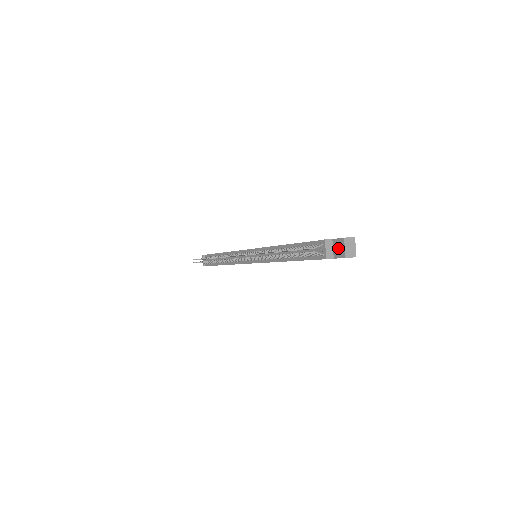
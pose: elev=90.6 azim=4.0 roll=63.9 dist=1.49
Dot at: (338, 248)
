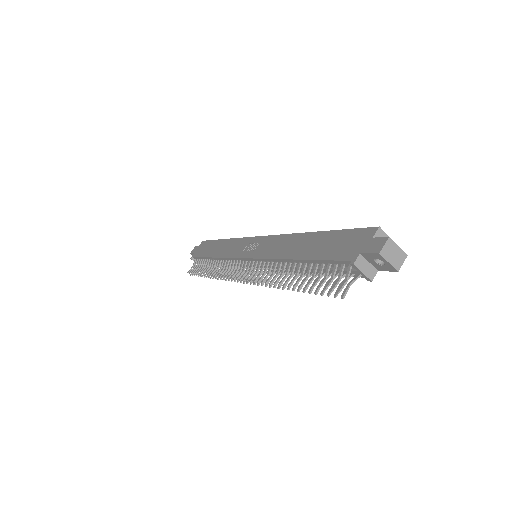
Dot at: (377, 261)
